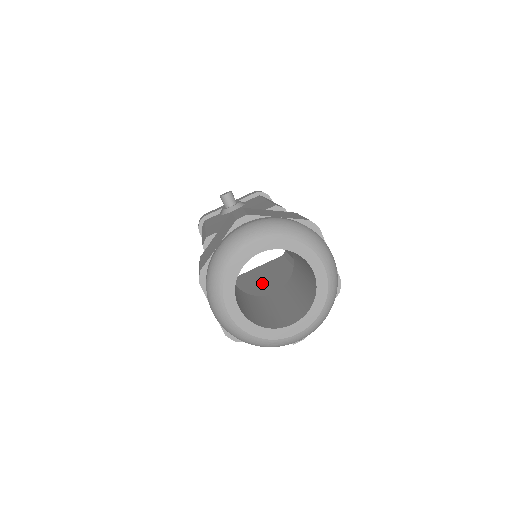
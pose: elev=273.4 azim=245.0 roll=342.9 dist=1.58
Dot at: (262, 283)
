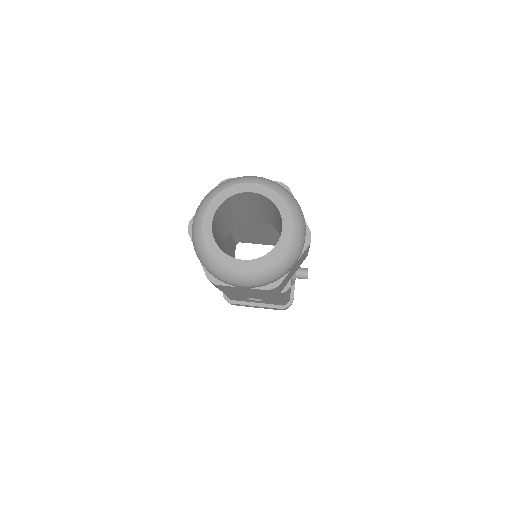
Dot at: occluded
